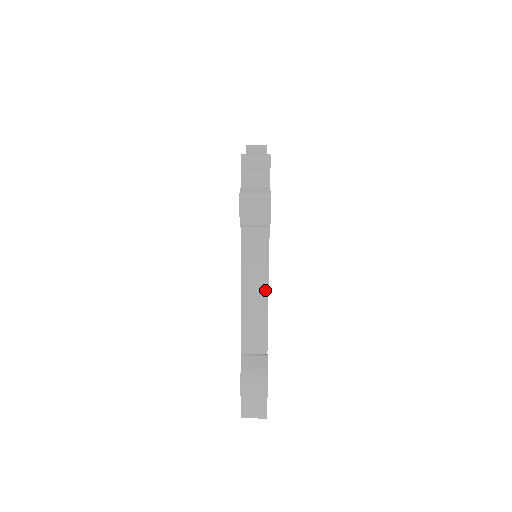
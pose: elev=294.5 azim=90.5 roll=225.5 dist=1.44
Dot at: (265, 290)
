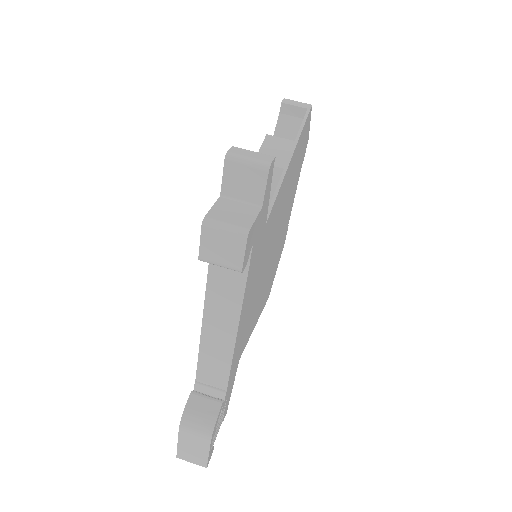
Dot at: (233, 332)
